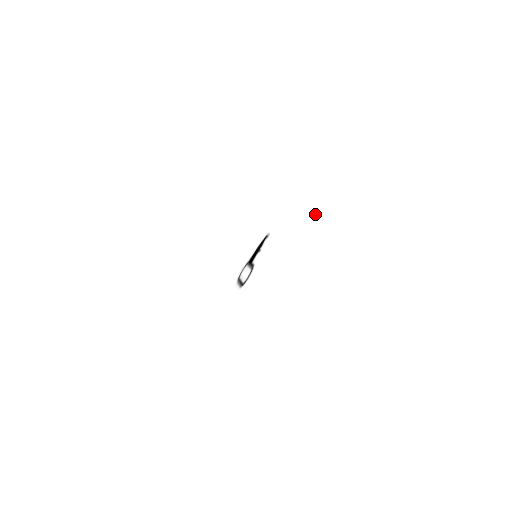
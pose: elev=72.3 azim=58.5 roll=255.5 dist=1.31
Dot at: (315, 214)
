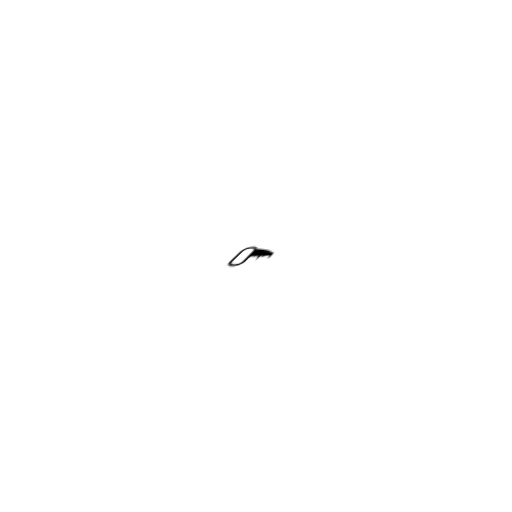
Dot at: (239, 312)
